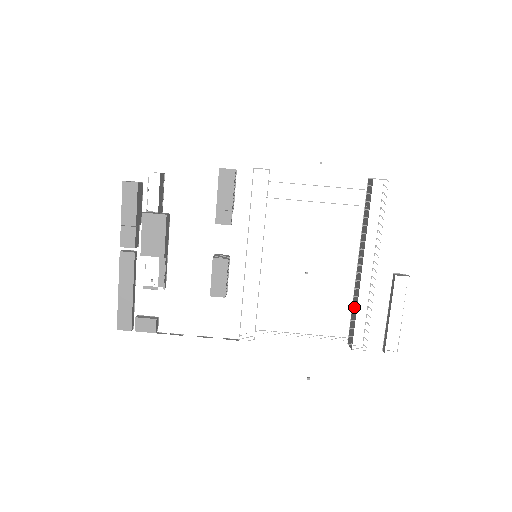
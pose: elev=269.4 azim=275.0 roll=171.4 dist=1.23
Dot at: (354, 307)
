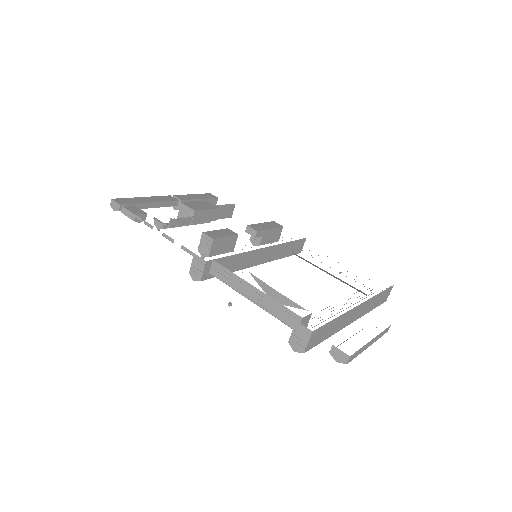
Dot at: occluded
